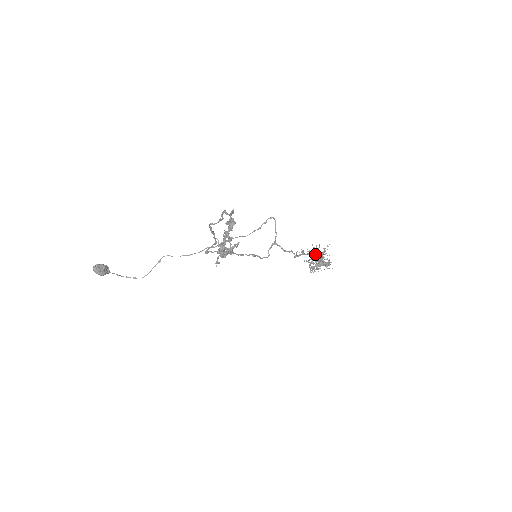
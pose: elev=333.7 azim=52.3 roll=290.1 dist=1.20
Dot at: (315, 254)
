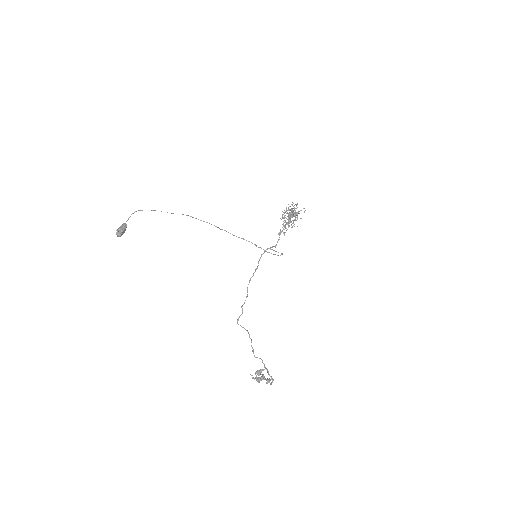
Dot at: (292, 212)
